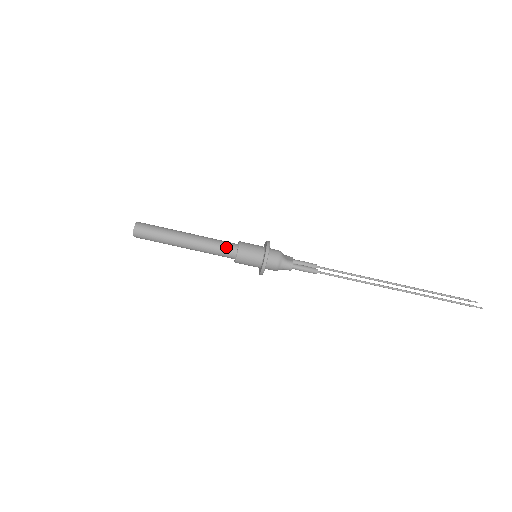
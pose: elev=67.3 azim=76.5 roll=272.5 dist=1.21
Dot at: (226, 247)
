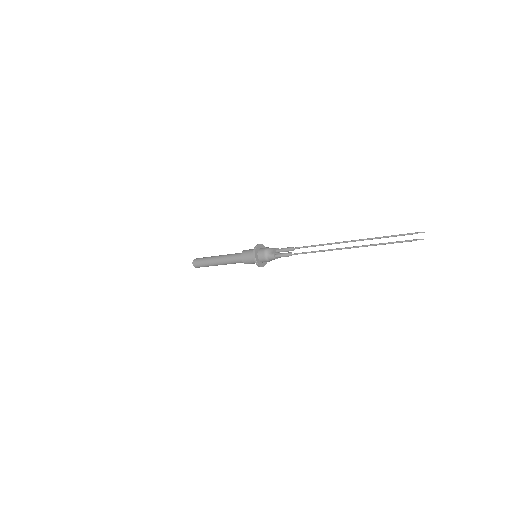
Dot at: (236, 259)
